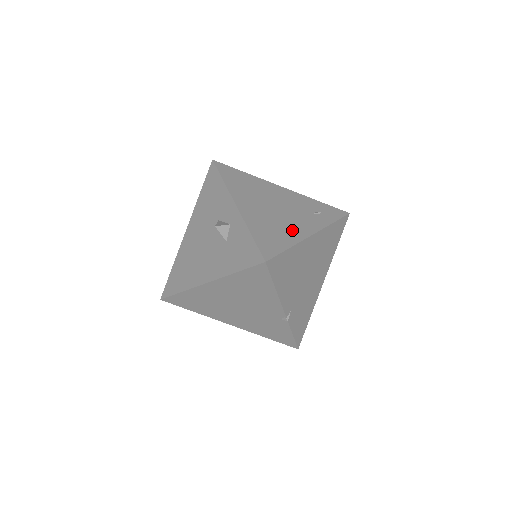
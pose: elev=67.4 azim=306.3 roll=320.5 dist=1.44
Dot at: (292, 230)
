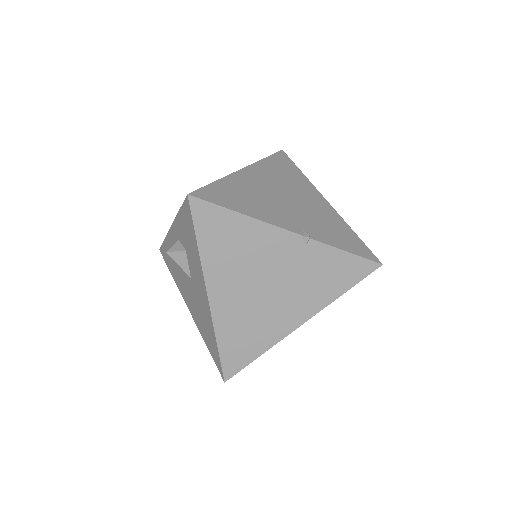
Dot at: occluded
